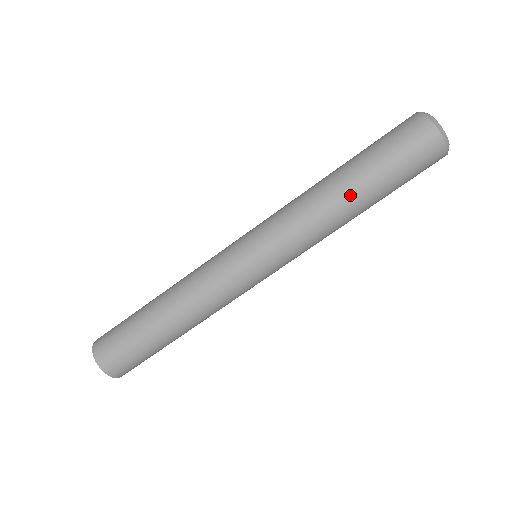
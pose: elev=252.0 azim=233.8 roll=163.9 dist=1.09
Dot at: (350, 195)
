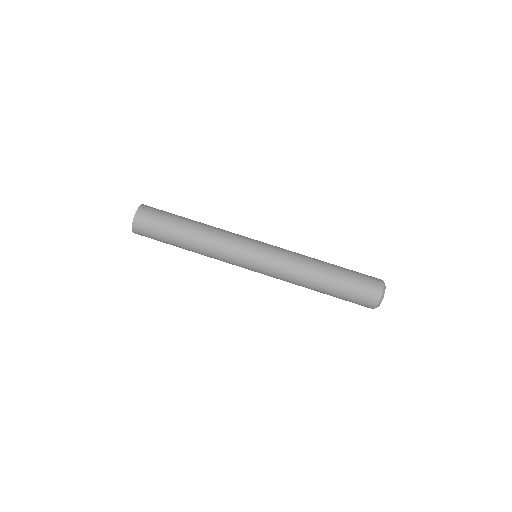
Dot at: (326, 264)
